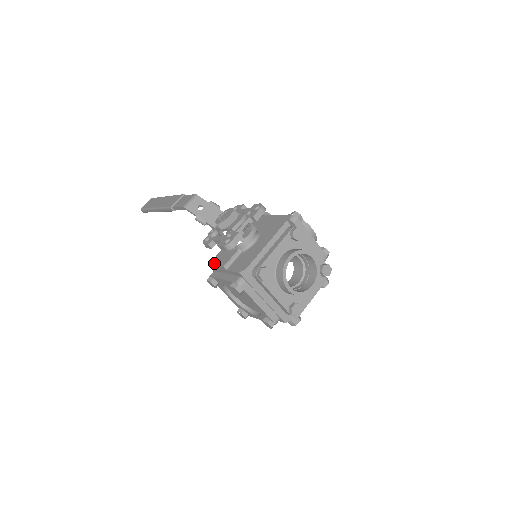
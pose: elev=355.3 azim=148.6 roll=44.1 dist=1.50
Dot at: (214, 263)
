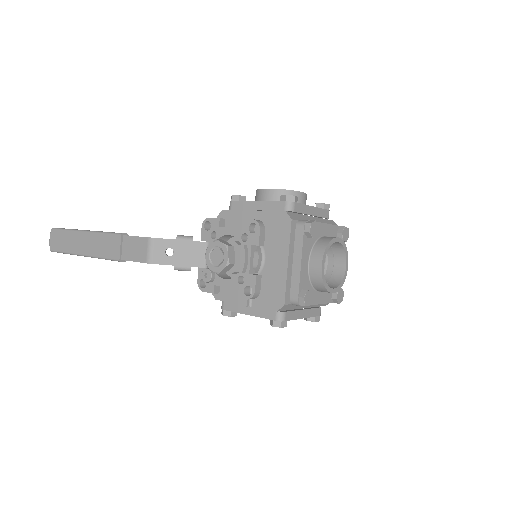
Dot at: (219, 295)
